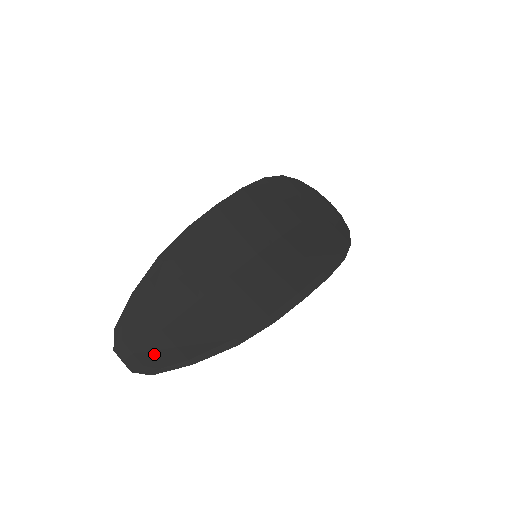
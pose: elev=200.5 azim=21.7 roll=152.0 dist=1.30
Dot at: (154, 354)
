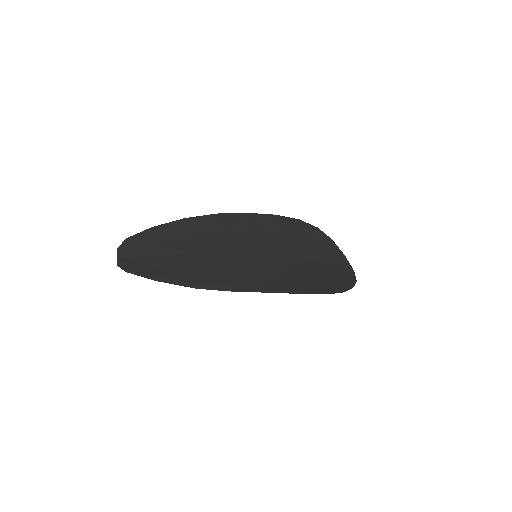
Dot at: (138, 264)
